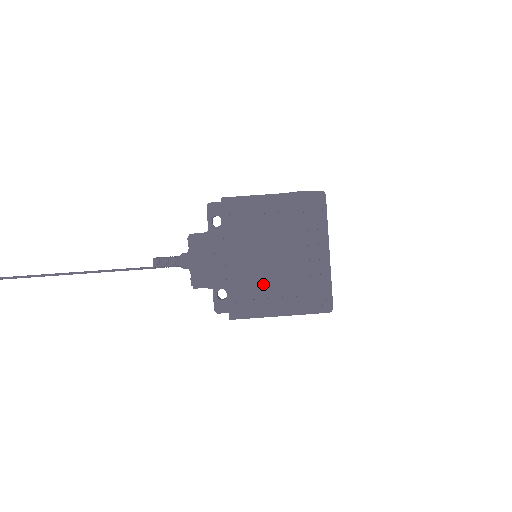
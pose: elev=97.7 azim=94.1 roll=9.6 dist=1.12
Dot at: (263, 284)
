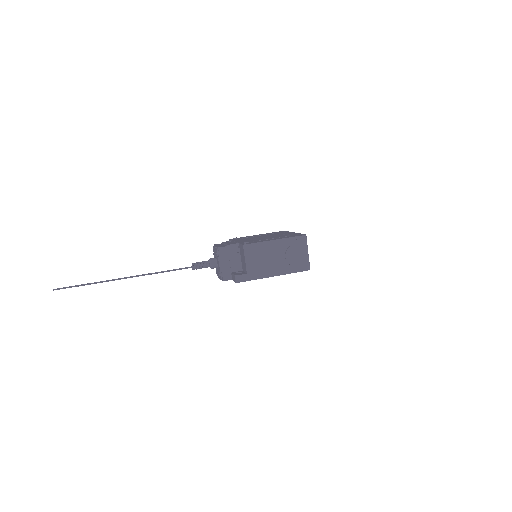
Dot at: occluded
